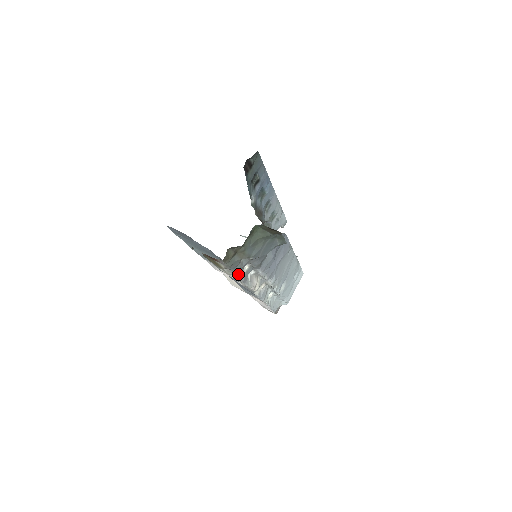
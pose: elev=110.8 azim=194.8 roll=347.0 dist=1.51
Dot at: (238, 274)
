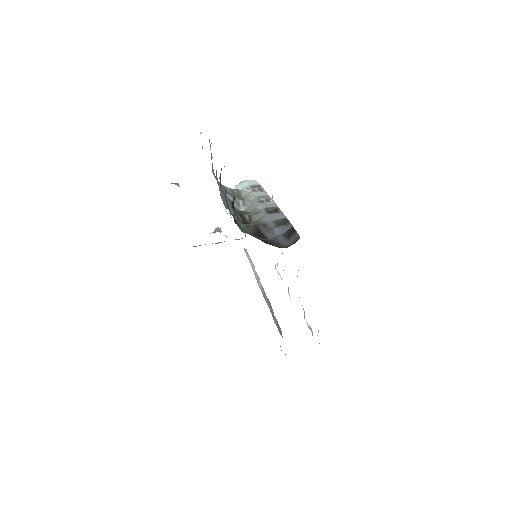
Dot at: occluded
